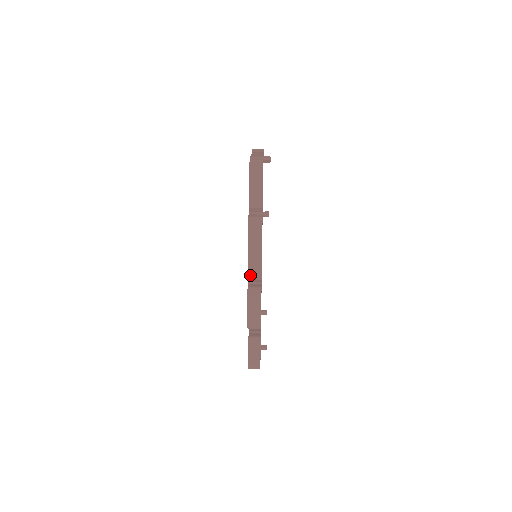
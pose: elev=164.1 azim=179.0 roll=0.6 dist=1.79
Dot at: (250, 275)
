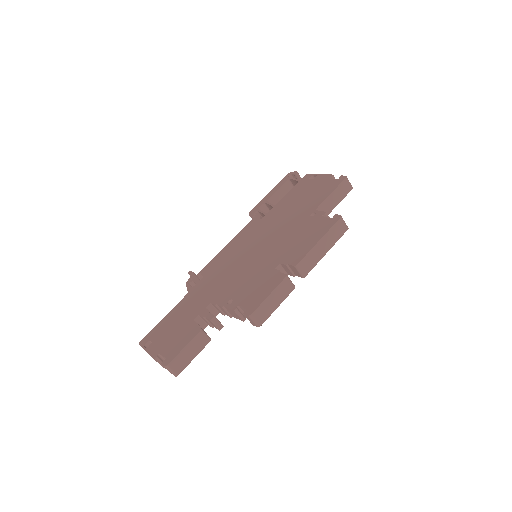
Dot at: (300, 265)
